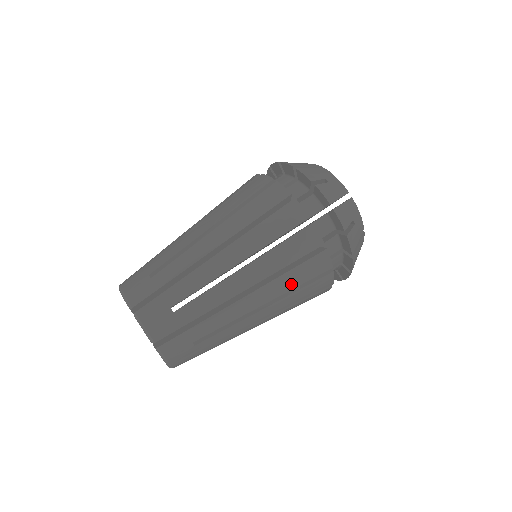
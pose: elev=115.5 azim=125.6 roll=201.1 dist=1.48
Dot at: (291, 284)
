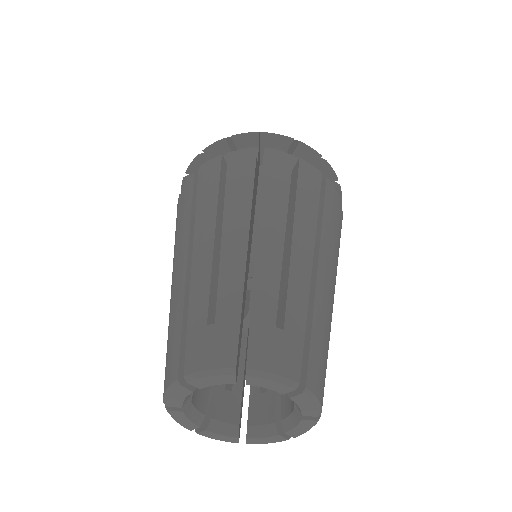
Dot at: occluded
